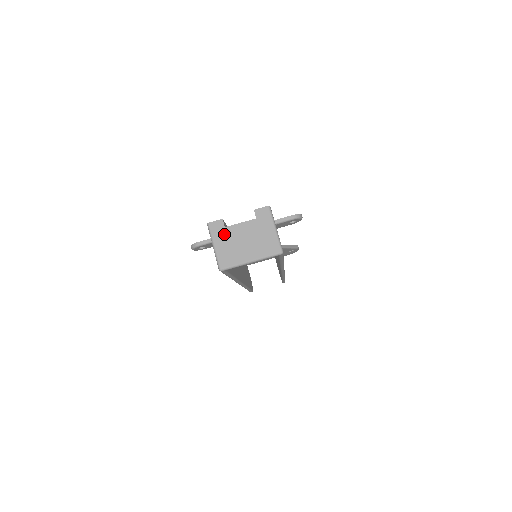
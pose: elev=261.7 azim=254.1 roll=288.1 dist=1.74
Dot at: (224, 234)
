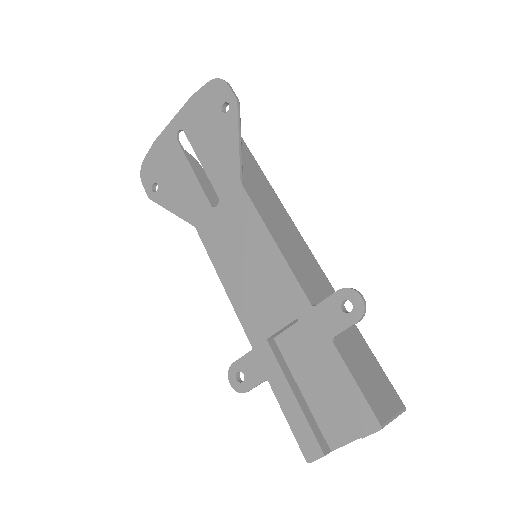
Dot at: occluded
